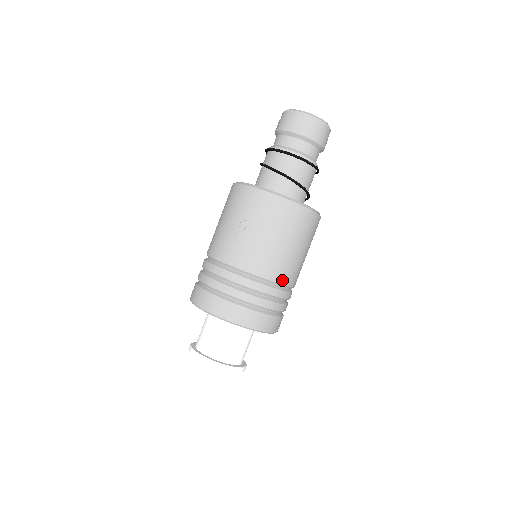
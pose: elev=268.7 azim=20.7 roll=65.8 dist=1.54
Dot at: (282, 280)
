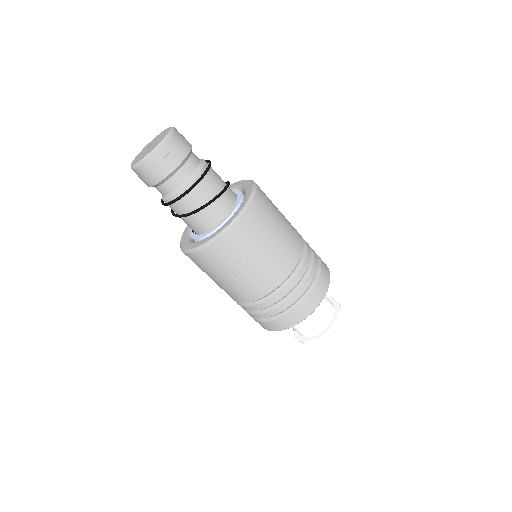
Dot at: (301, 246)
